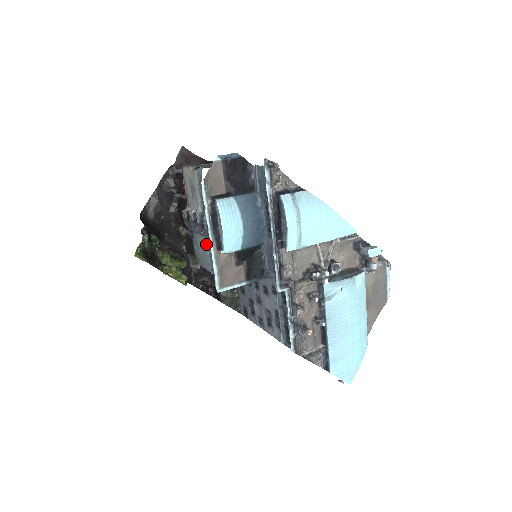
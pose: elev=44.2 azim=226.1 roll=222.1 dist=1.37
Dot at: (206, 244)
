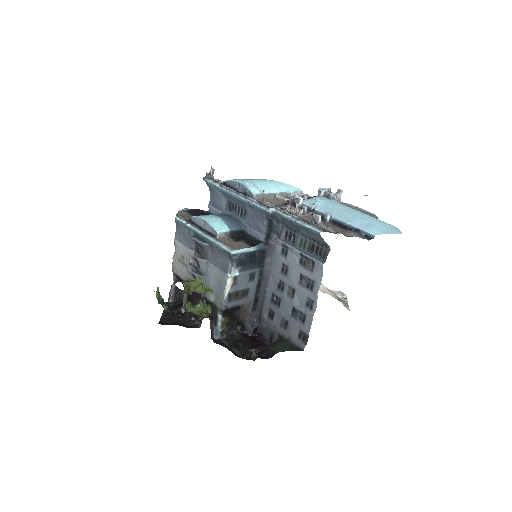
Dot at: (210, 264)
